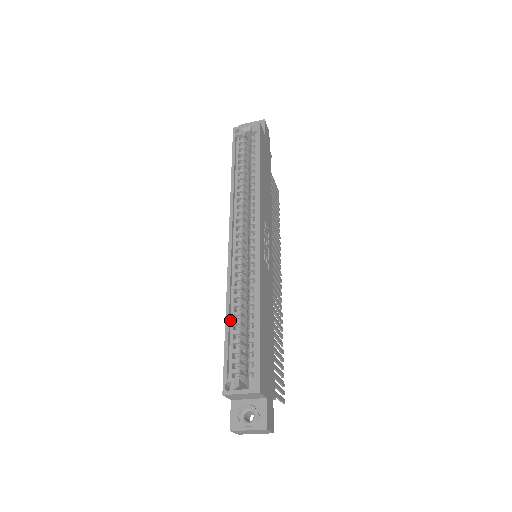
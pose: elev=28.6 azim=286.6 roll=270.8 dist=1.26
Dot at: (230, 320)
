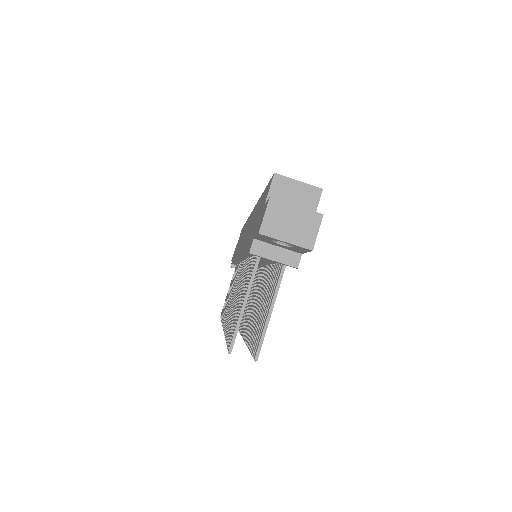
Dot at: occluded
